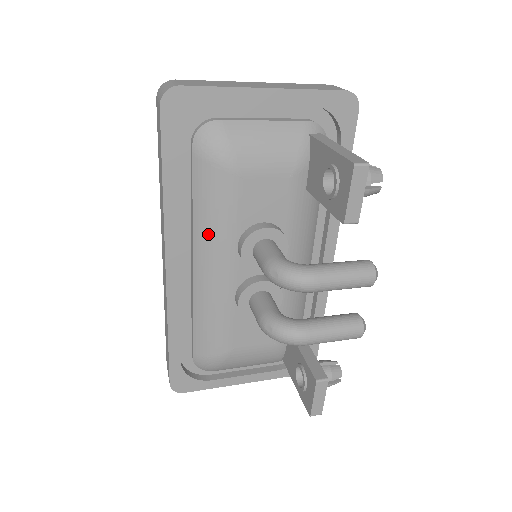
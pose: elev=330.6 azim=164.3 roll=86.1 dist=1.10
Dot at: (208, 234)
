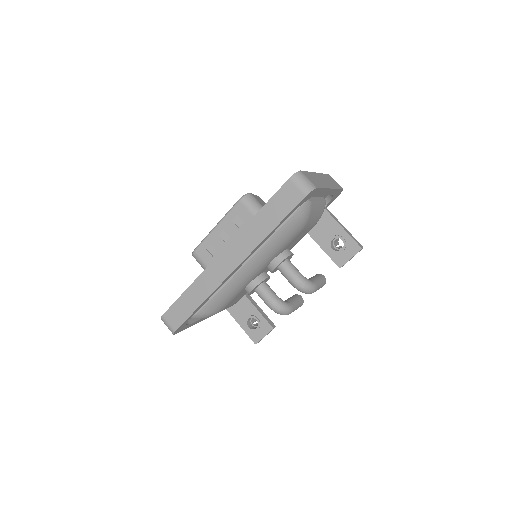
Dot at: (267, 254)
